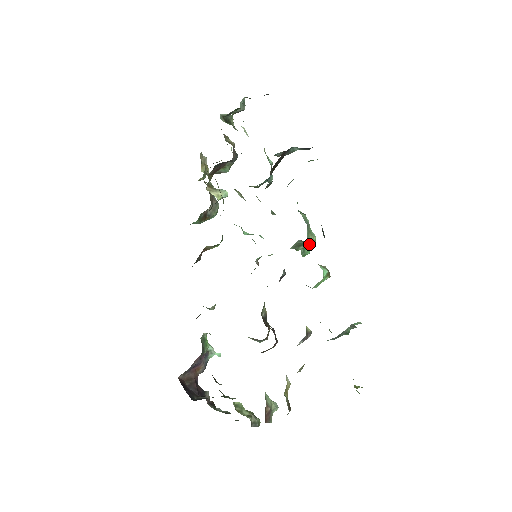
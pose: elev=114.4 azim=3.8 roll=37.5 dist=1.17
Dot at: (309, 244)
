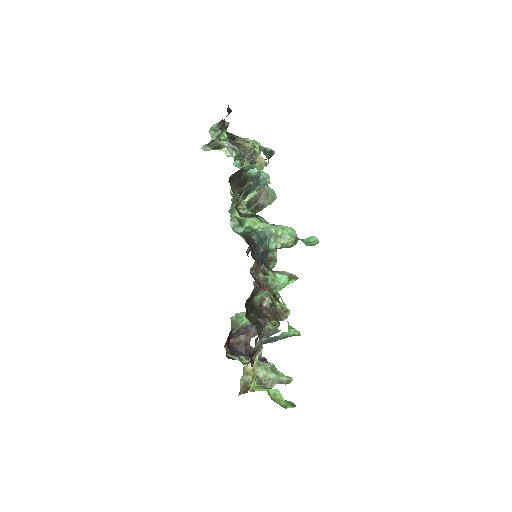
Dot at: (288, 245)
